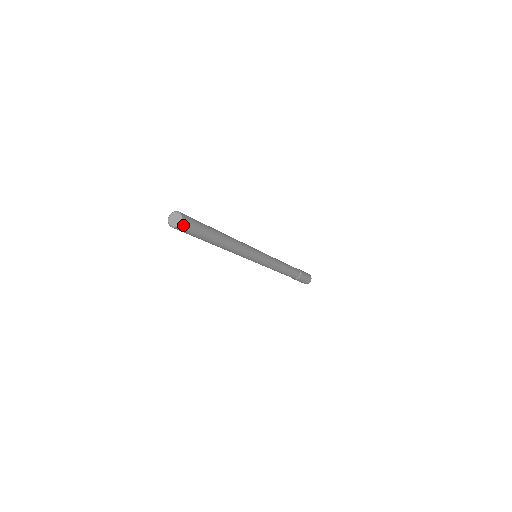
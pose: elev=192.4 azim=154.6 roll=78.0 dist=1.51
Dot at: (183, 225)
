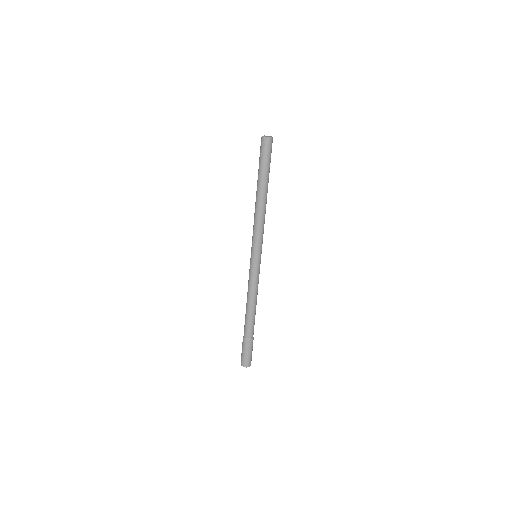
Dot at: (268, 142)
